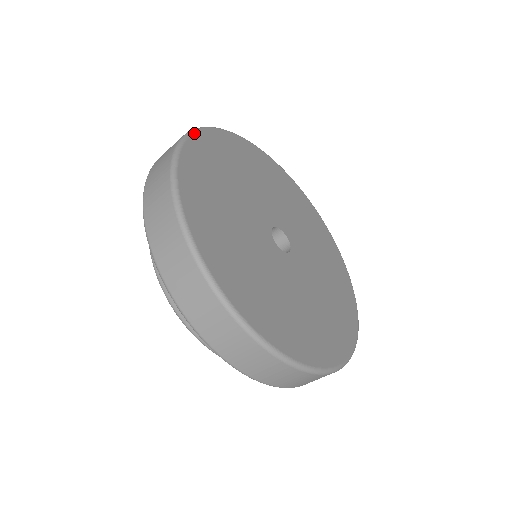
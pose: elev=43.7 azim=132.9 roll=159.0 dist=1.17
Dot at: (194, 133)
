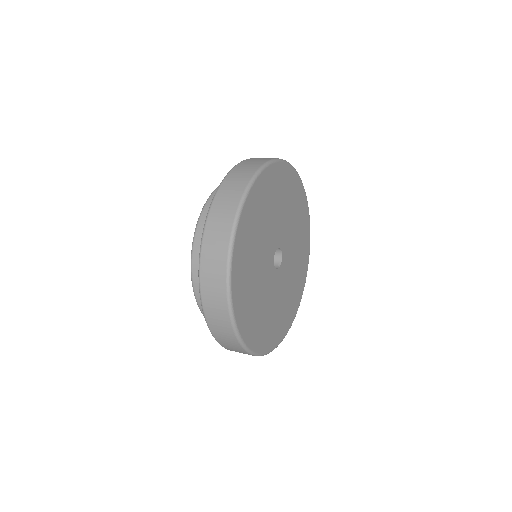
Dot at: (247, 198)
